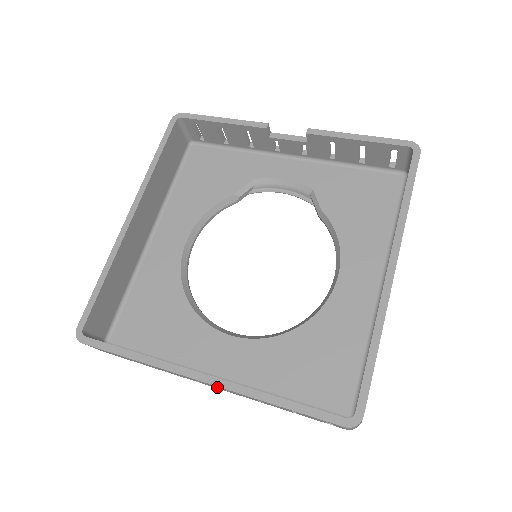
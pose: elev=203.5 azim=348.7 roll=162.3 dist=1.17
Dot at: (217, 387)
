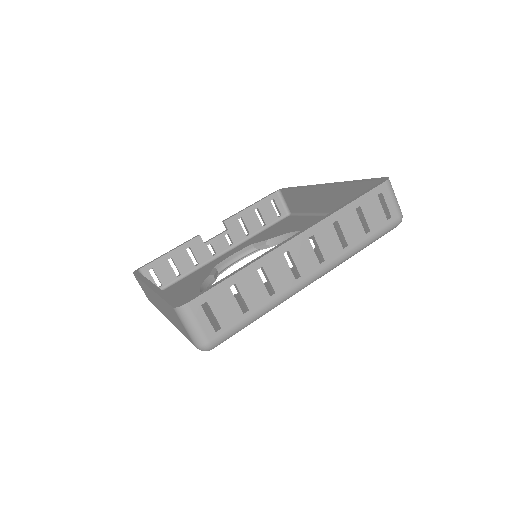
Dot at: (310, 248)
